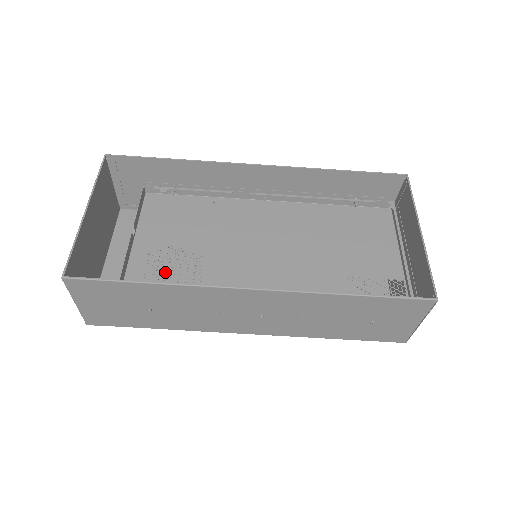
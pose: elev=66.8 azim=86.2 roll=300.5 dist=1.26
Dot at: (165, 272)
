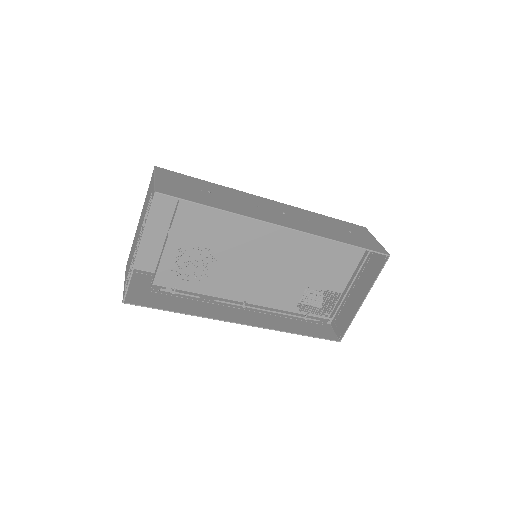
Dot at: occluded
